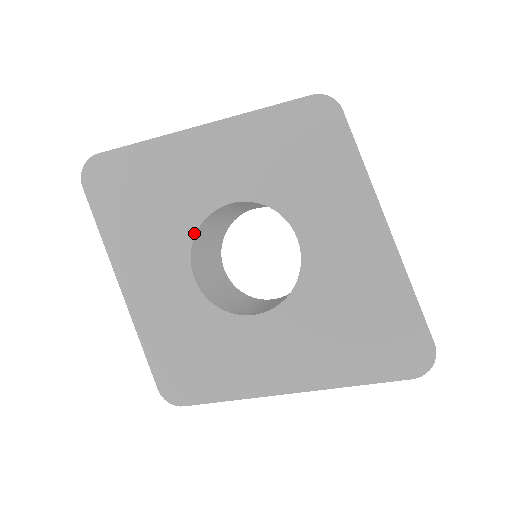
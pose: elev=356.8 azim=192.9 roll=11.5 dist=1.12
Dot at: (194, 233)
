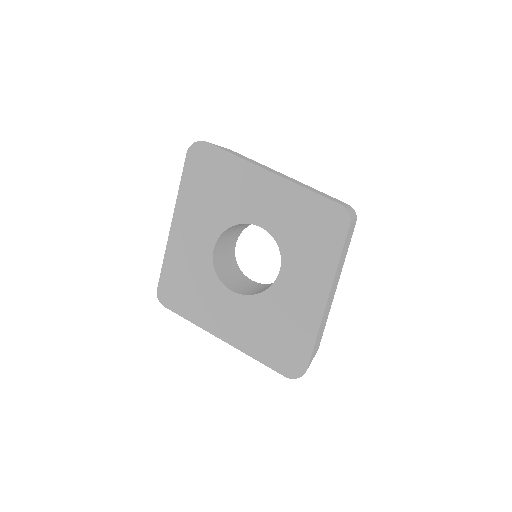
Dot at: (230, 226)
